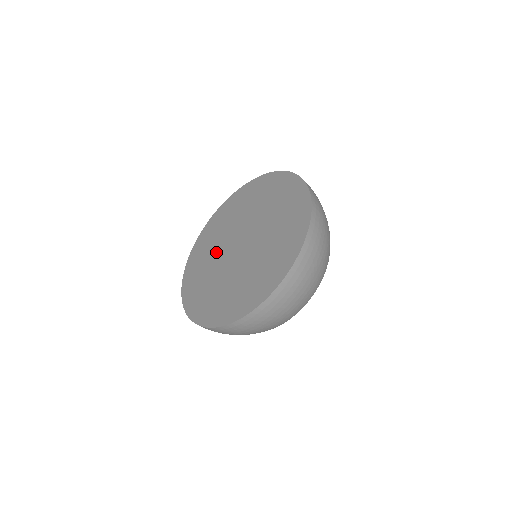
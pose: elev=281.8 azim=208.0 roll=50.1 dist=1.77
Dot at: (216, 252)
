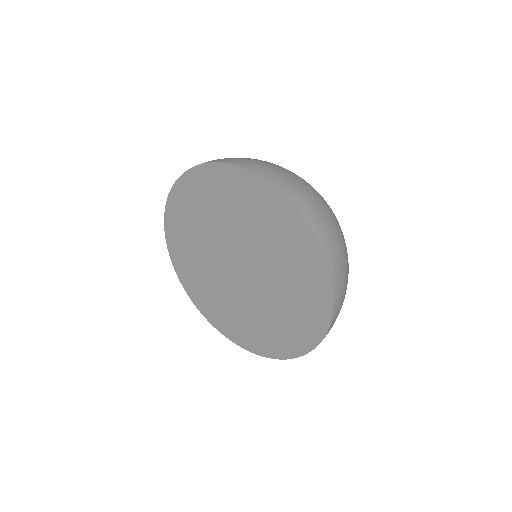
Dot at: (218, 285)
